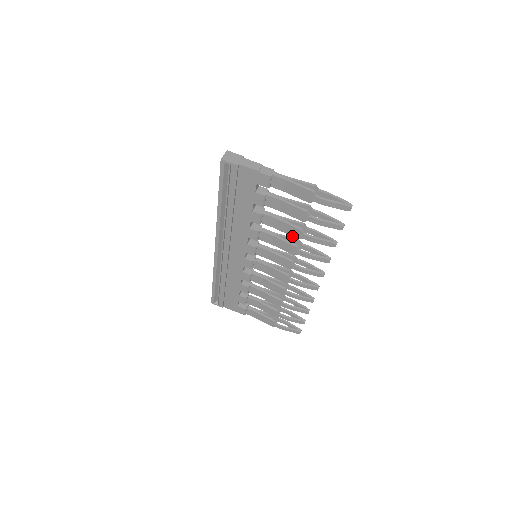
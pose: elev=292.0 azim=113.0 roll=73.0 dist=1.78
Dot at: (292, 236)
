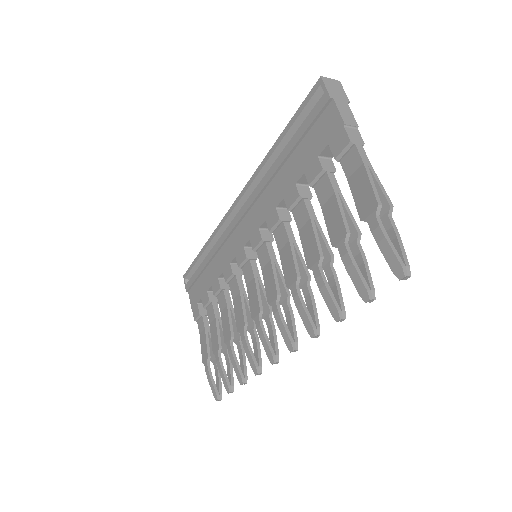
Dot at: (305, 257)
